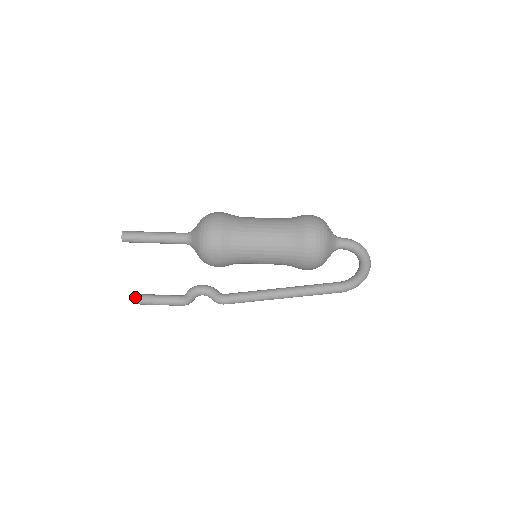
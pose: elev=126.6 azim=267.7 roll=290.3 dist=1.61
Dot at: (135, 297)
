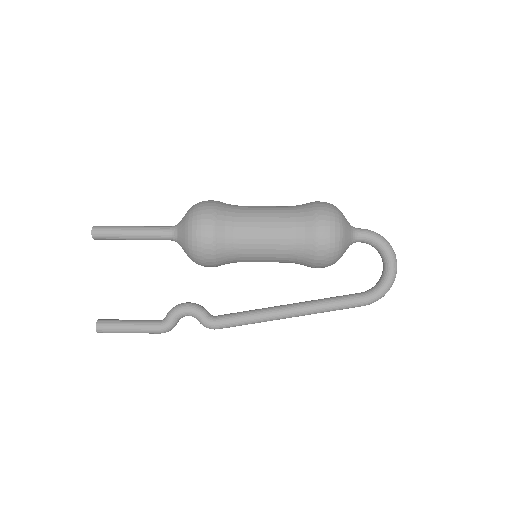
Dot at: (100, 321)
